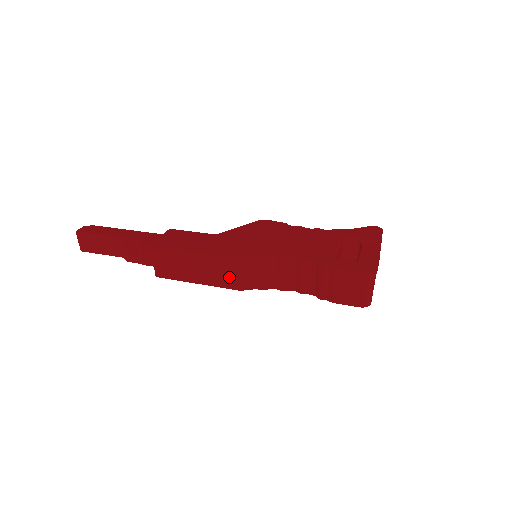
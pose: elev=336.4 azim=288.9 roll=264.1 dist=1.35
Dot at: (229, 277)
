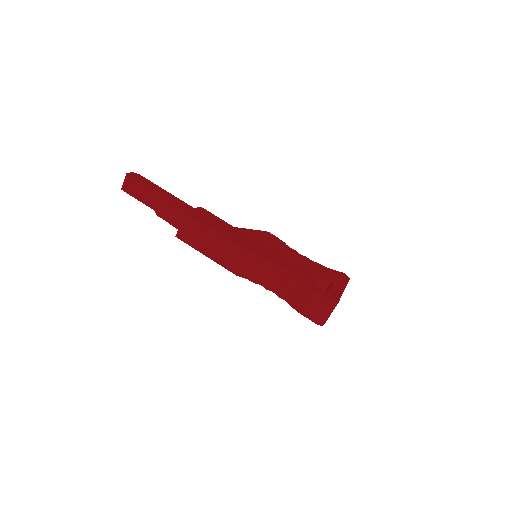
Dot at: (234, 262)
